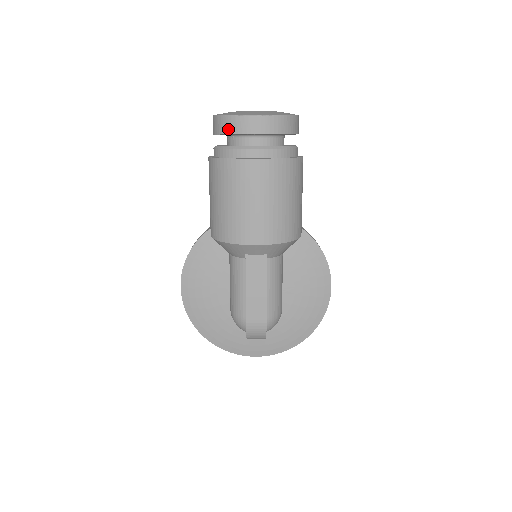
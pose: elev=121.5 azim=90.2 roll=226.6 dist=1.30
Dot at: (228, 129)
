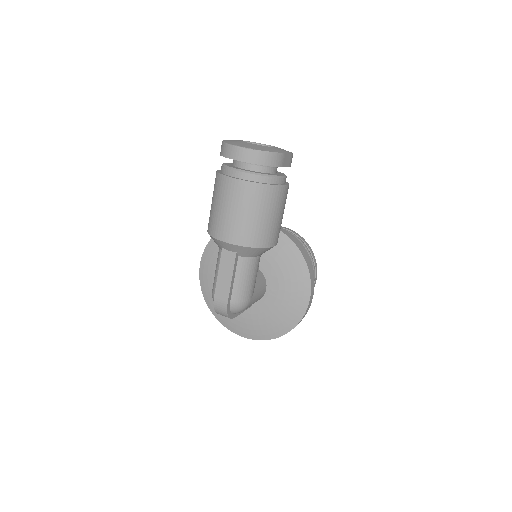
Dot at: (223, 153)
